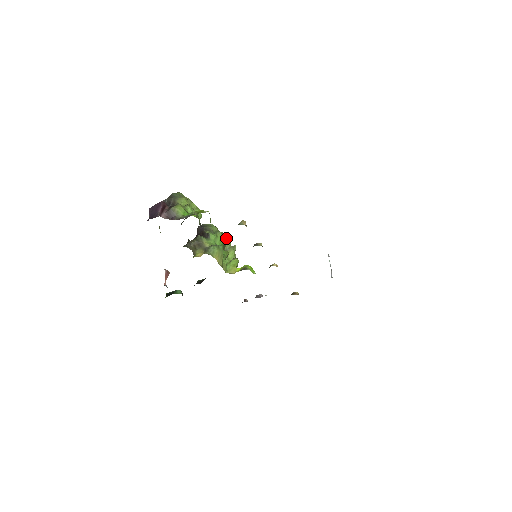
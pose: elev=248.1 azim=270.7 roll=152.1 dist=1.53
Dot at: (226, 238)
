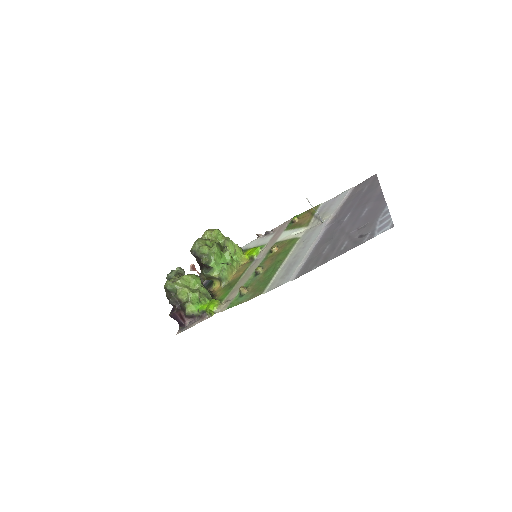
Dot at: (215, 236)
